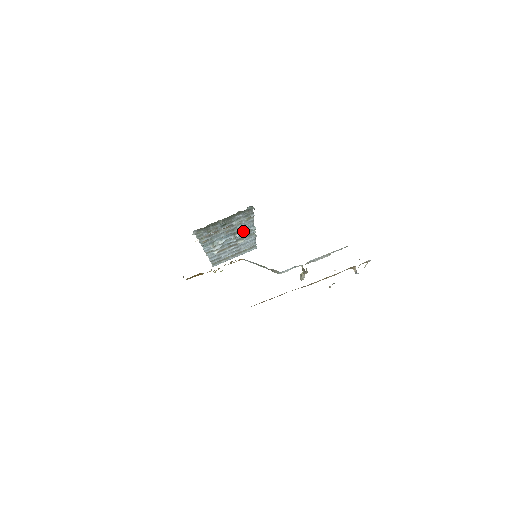
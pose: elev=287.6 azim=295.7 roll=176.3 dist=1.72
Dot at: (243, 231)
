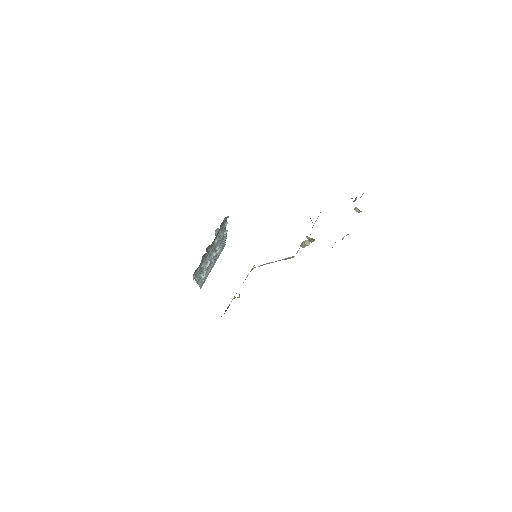
Dot at: (219, 241)
